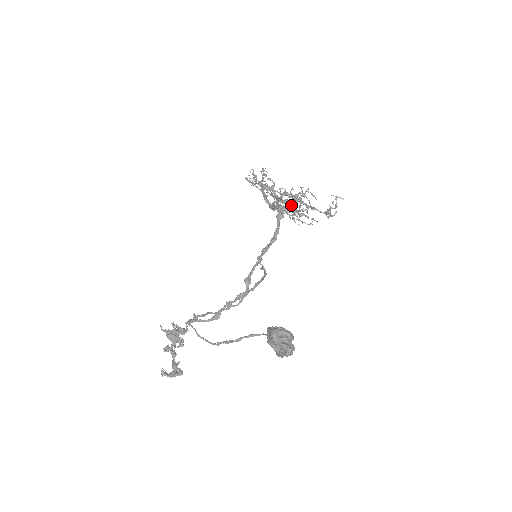
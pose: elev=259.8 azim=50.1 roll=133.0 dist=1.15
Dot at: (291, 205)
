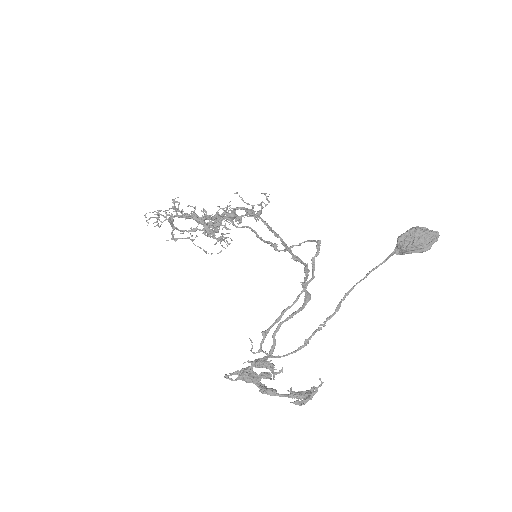
Dot at: occluded
